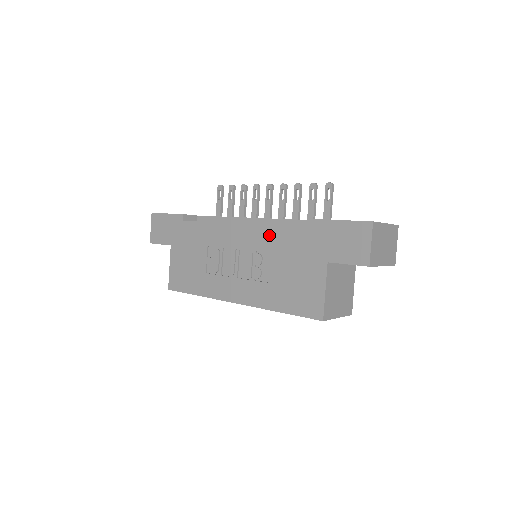
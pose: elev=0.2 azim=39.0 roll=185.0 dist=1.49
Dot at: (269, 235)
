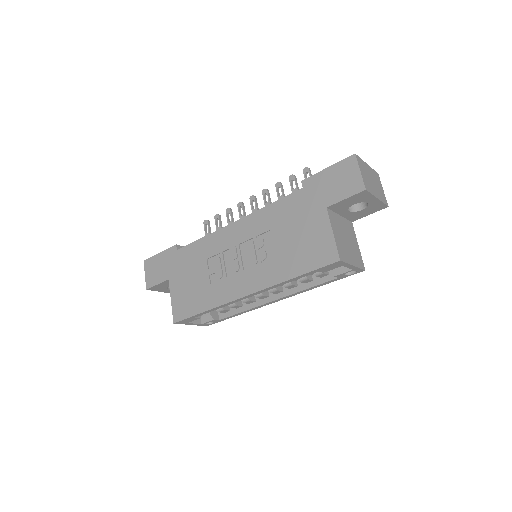
Dot at: (264, 216)
